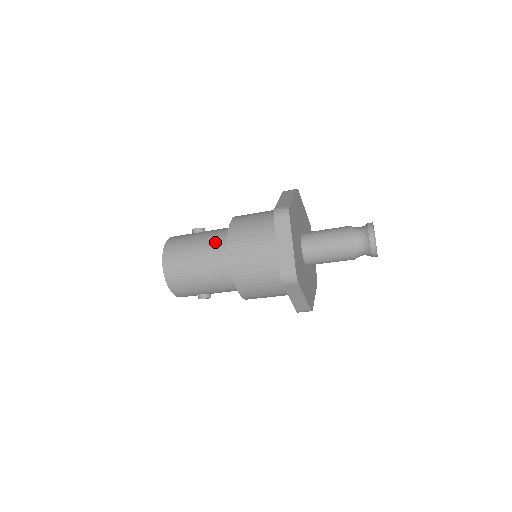
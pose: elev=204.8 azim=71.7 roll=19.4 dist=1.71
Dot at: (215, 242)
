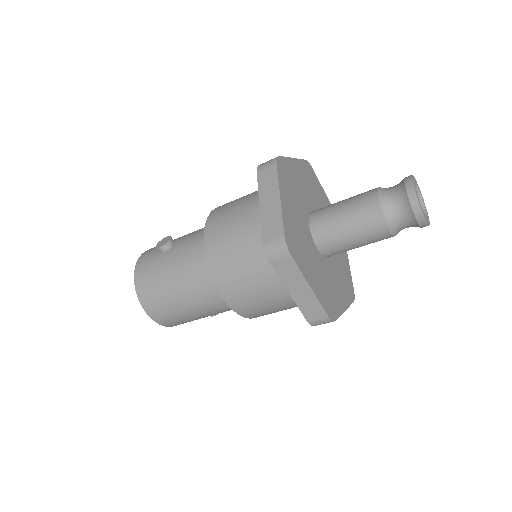
Dot at: (197, 277)
